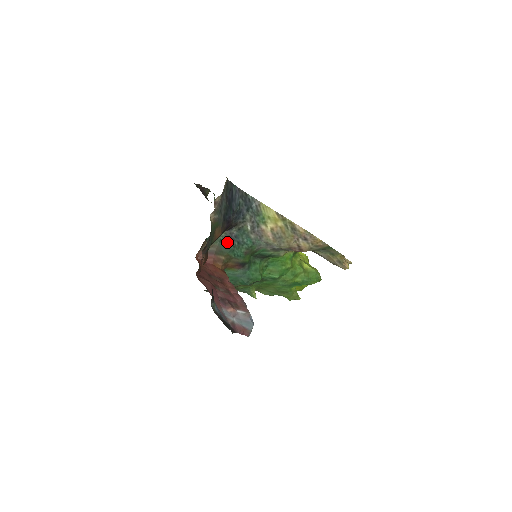
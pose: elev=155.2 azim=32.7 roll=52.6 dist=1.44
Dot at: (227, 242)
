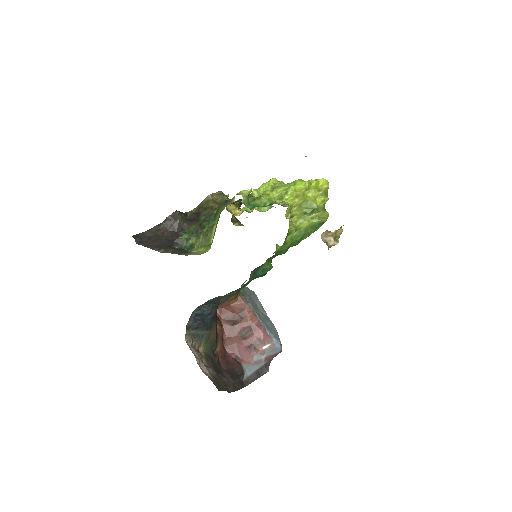
Dot at: occluded
